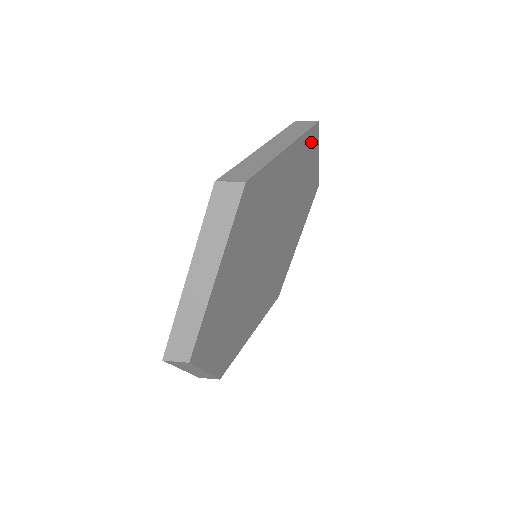
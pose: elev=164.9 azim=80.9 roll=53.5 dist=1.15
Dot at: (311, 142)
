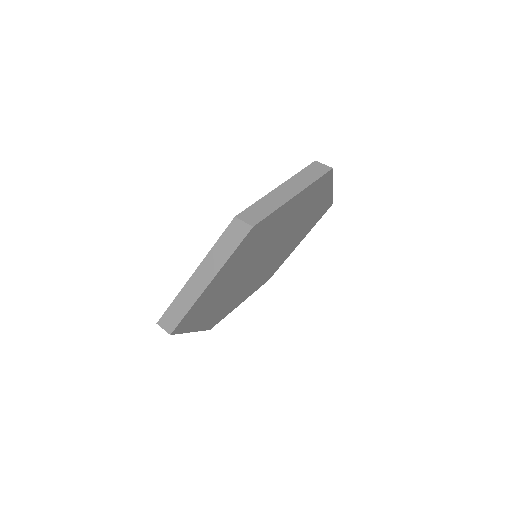
Dot at: (256, 231)
